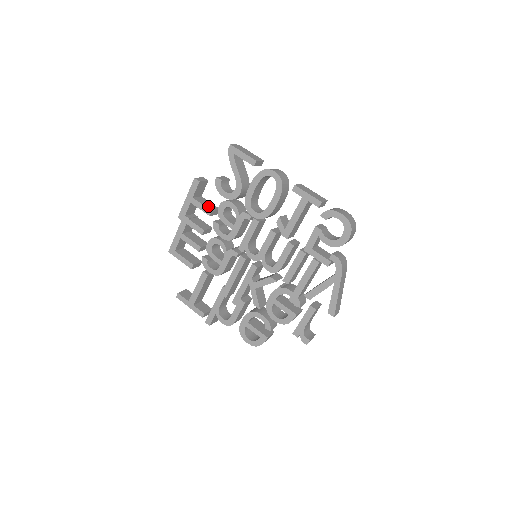
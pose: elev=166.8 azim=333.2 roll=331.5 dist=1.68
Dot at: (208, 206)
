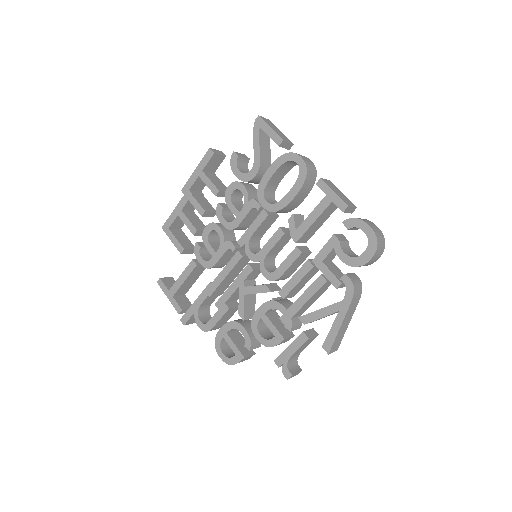
Dot at: (217, 184)
